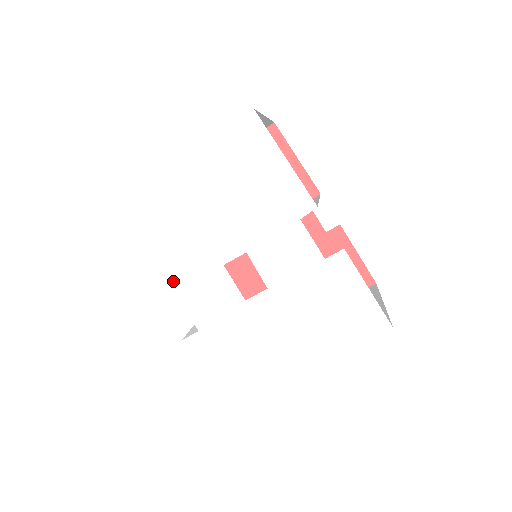
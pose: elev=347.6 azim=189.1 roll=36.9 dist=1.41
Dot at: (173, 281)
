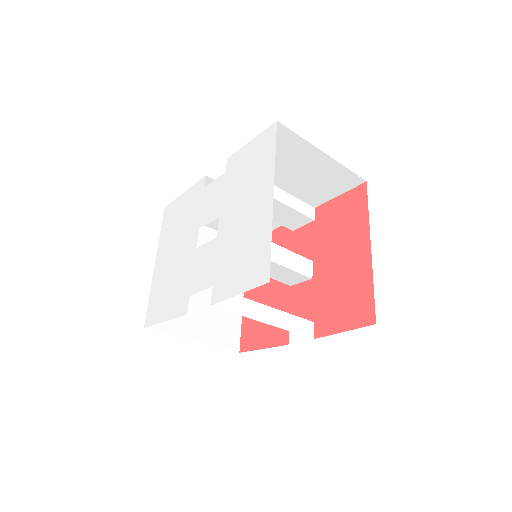
Dot at: (185, 293)
